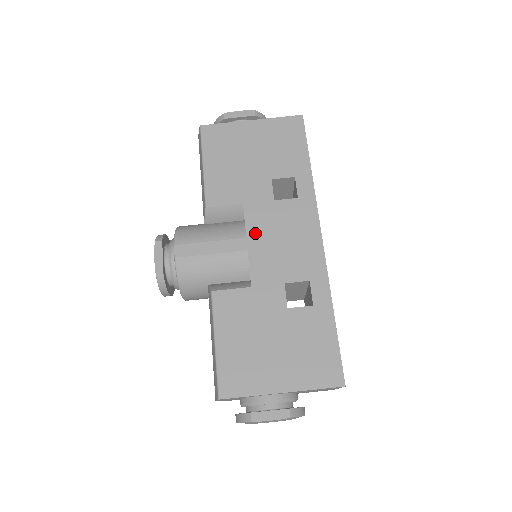
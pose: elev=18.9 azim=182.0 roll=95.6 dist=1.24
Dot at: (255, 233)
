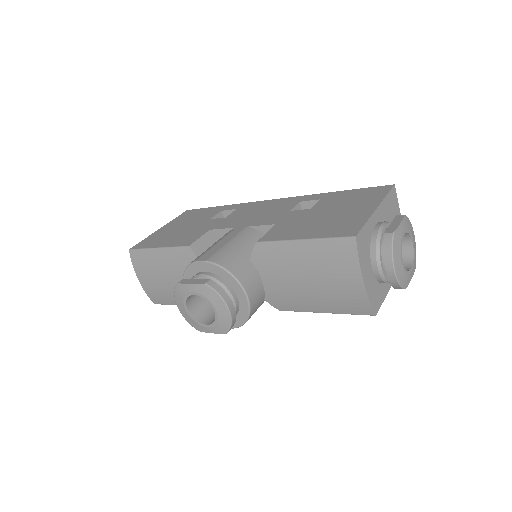
Dot at: (238, 224)
